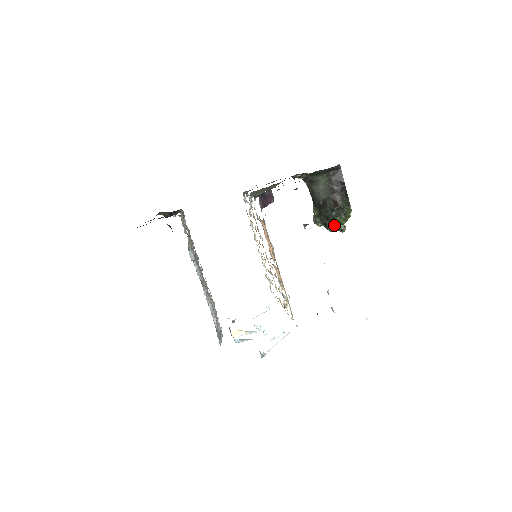
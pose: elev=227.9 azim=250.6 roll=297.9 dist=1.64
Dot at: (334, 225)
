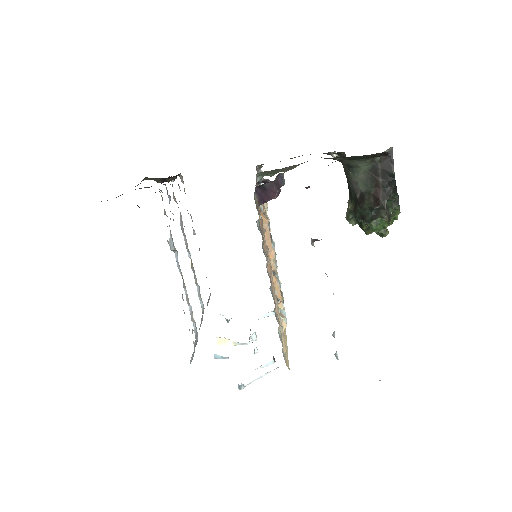
Dot at: (372, 227)
